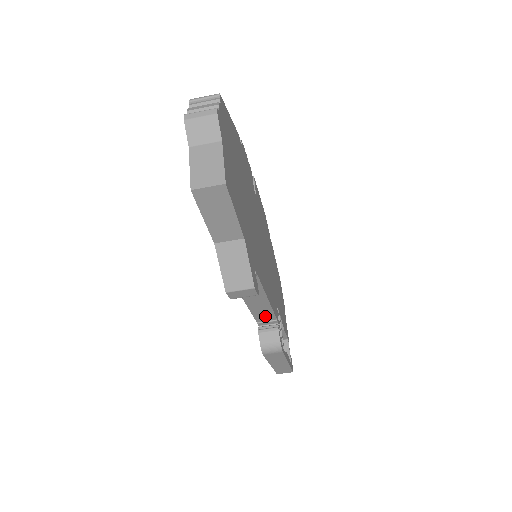
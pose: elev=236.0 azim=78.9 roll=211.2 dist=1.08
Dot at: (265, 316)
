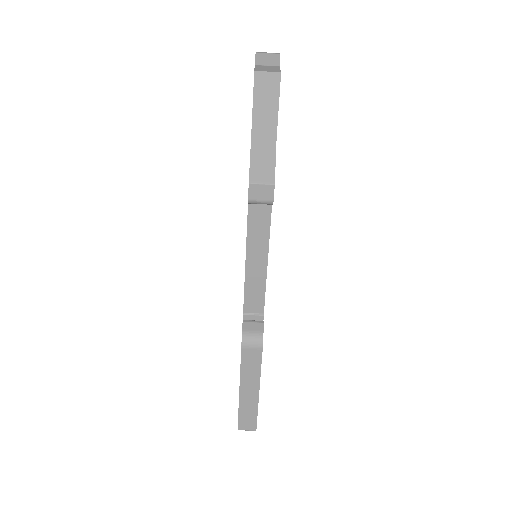
Dot at: (255, 301)
